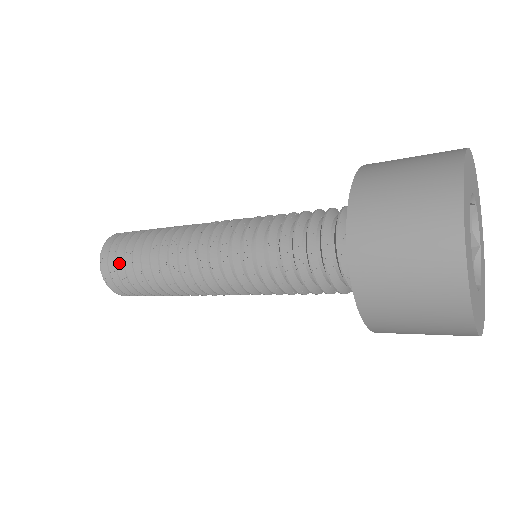
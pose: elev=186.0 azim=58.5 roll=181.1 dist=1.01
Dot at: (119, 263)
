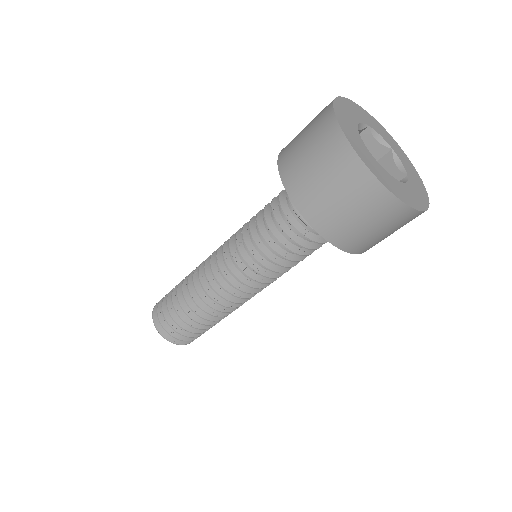
Dot at: (171, 324)
